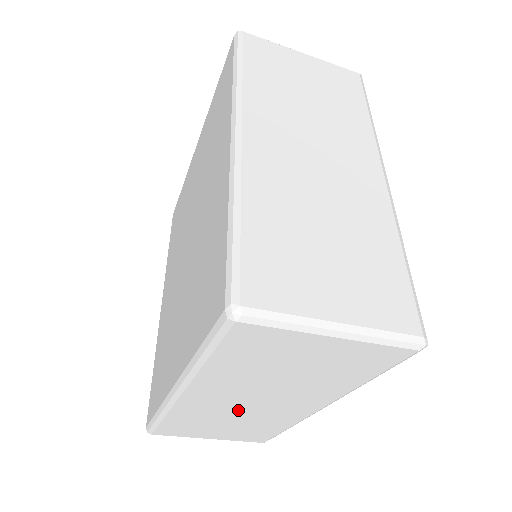
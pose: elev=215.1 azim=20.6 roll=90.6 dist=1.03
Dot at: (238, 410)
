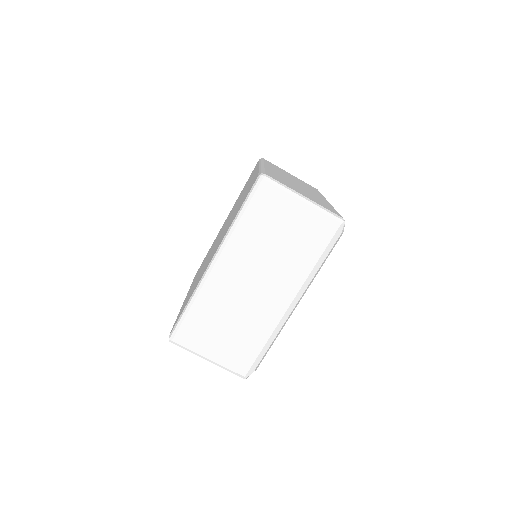
Dot at: (241, 298)
